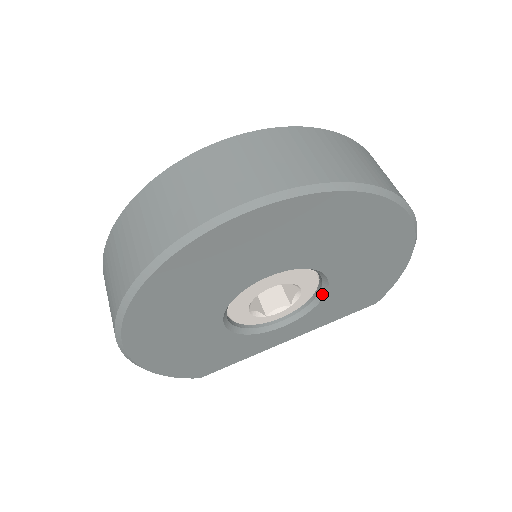
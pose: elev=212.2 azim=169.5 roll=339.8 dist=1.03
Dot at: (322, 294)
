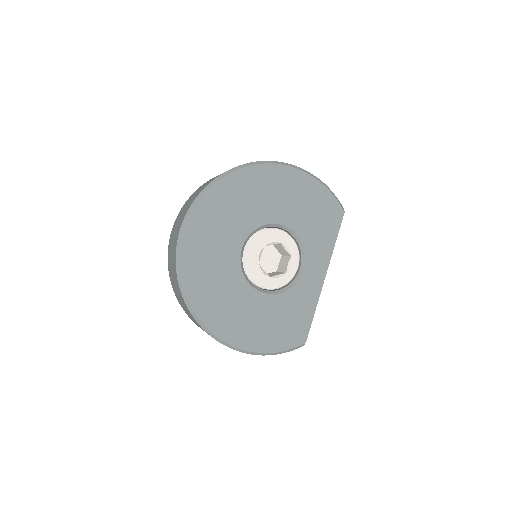
Dot at: (295, 235)
